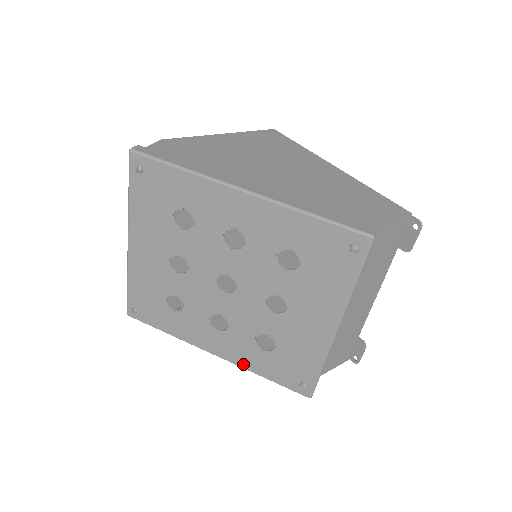
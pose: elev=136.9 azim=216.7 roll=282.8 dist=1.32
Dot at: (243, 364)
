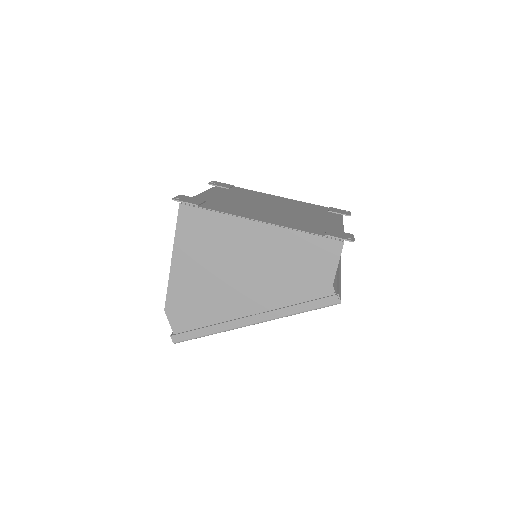
Dot at: occluded
